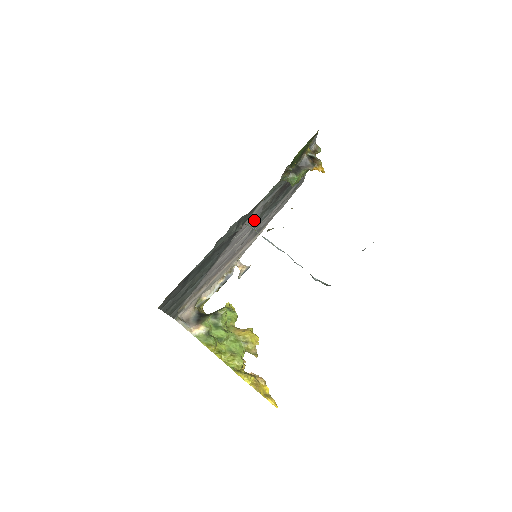
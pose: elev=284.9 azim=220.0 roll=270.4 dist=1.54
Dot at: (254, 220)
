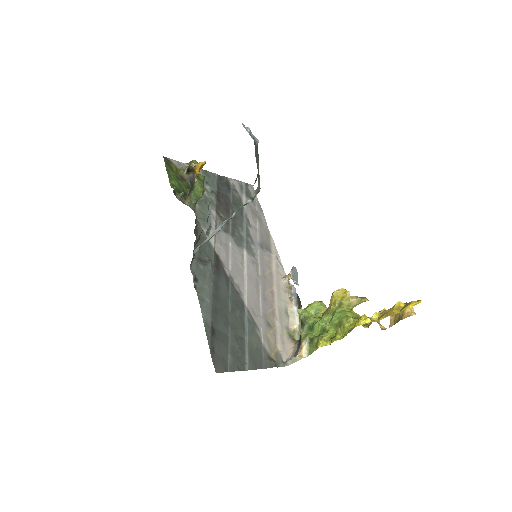
Dot at: (232, 245)
